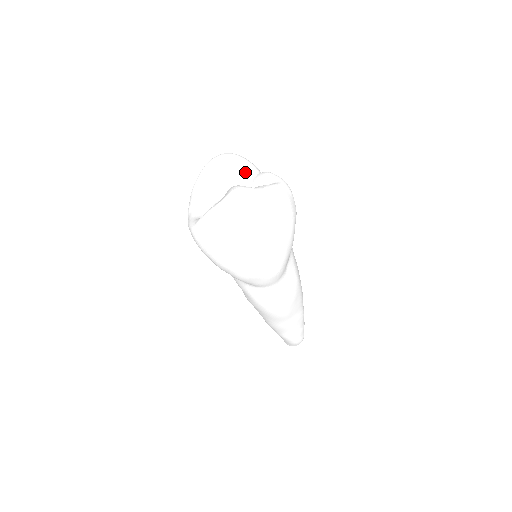
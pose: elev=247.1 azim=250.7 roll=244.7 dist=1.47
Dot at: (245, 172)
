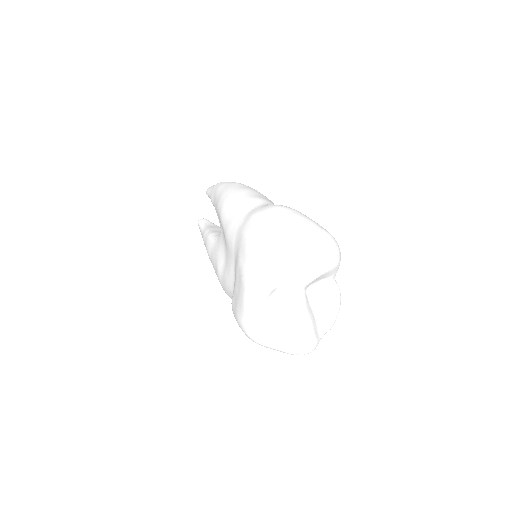
Dot at: (327, 277)
